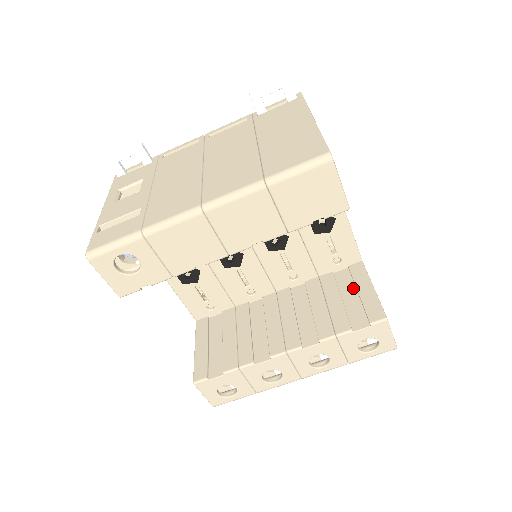
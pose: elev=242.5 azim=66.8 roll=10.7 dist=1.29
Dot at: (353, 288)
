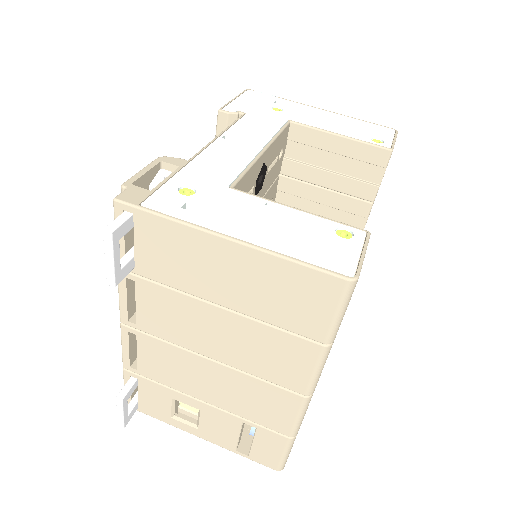
Dot at: (323, 153)
